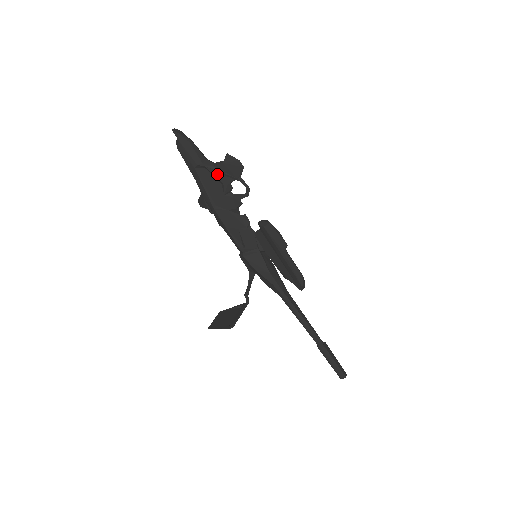
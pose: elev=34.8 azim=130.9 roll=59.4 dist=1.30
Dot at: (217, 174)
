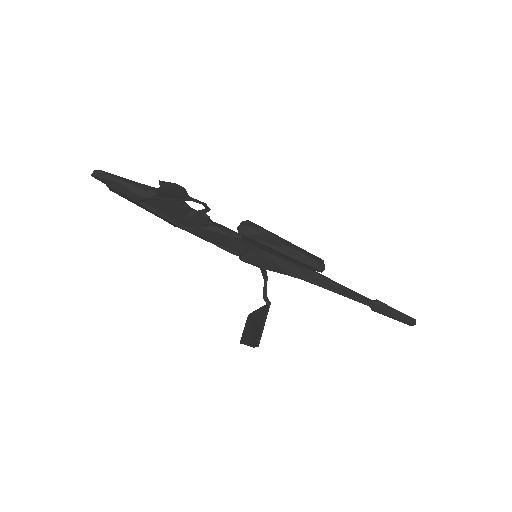
Dot at: (164, 202)
